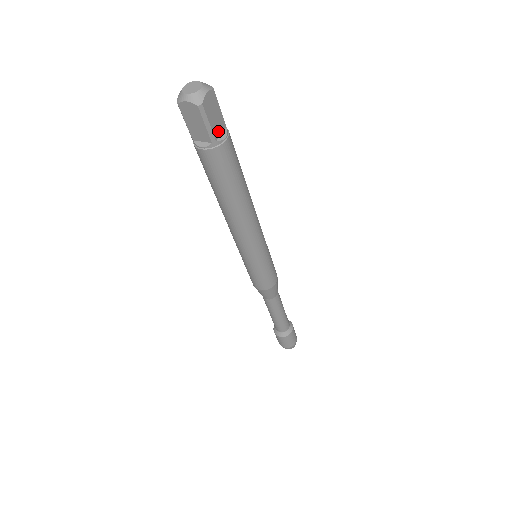
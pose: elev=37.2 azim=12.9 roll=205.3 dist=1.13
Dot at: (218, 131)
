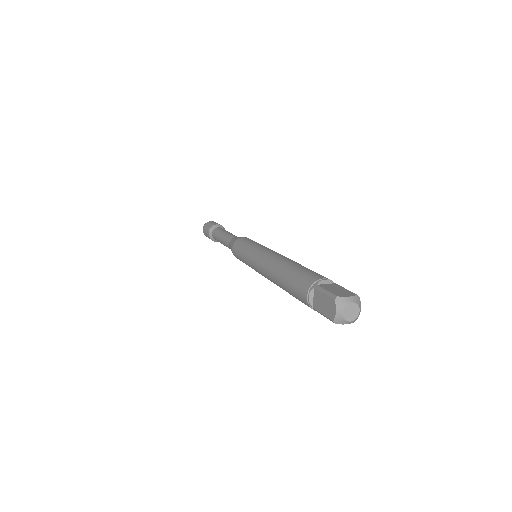
Dot at: occluded
